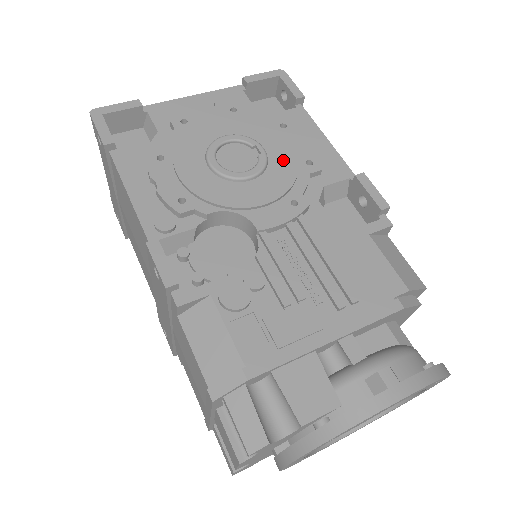
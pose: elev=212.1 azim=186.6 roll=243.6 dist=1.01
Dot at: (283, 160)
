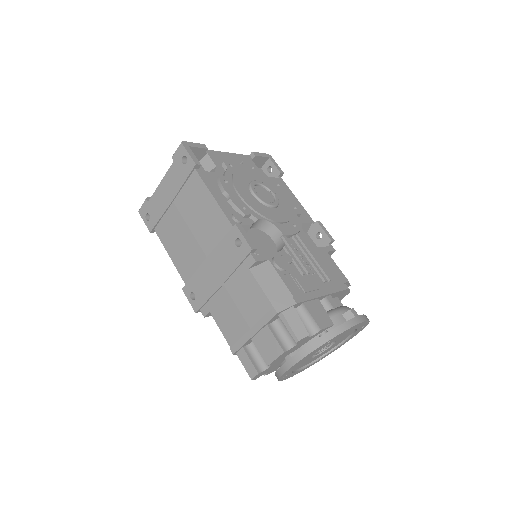
Dot at: (285, 203)
